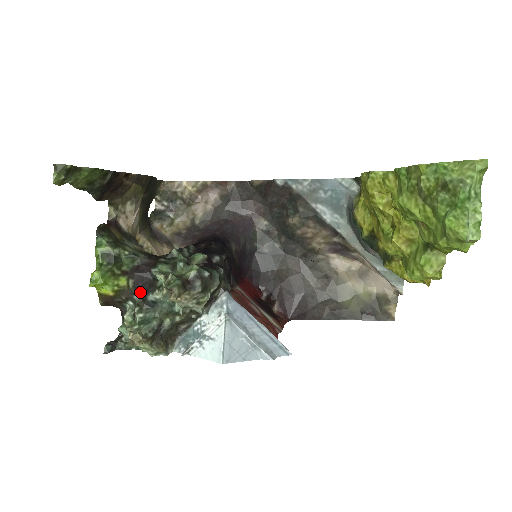
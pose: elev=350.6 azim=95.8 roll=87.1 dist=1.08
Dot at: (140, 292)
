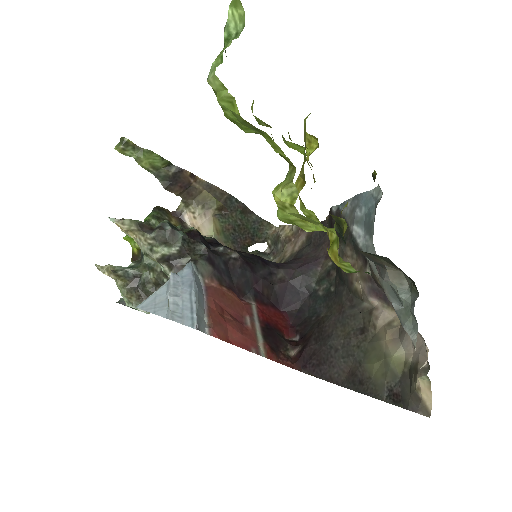
Dot at: occluded
